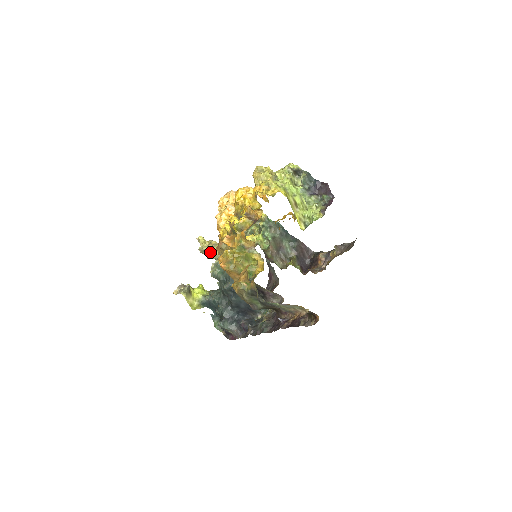
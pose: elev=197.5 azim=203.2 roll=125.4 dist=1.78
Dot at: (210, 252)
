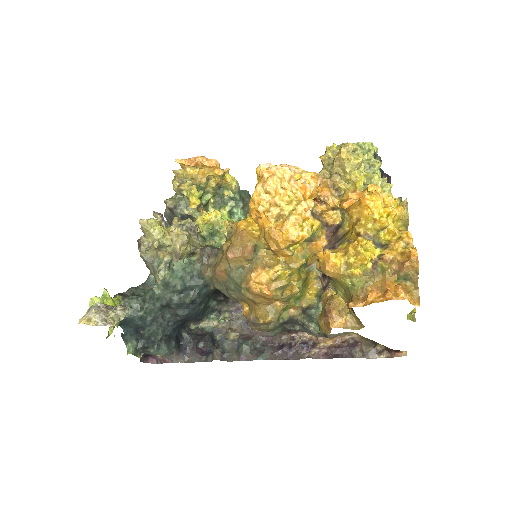
Dot at: (182, 251)
